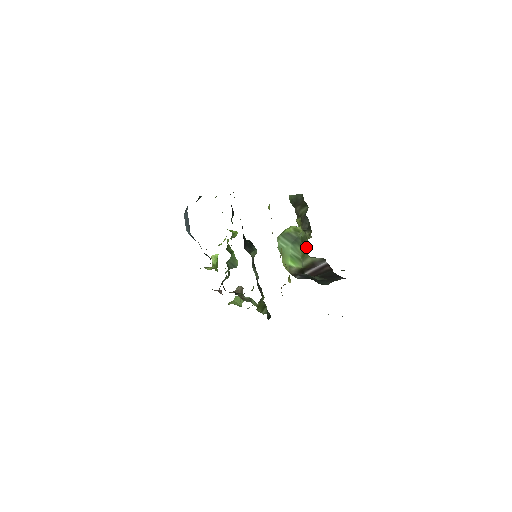
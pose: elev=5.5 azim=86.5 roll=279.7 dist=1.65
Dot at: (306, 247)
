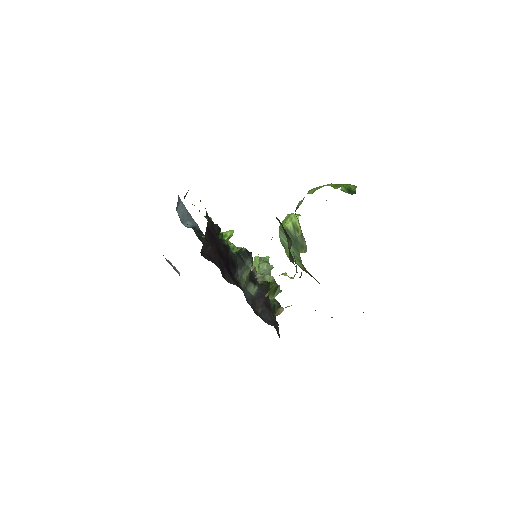
Dot at: occluded
